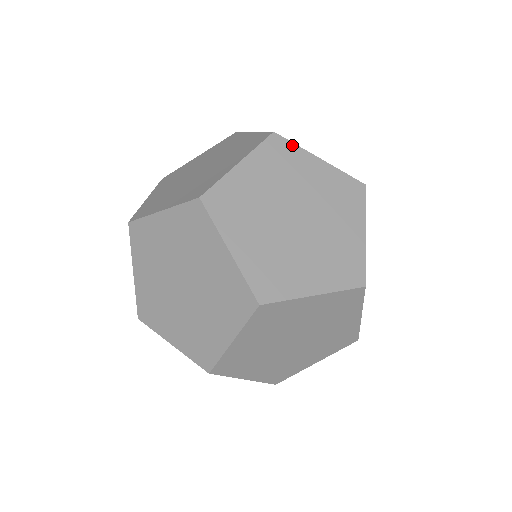
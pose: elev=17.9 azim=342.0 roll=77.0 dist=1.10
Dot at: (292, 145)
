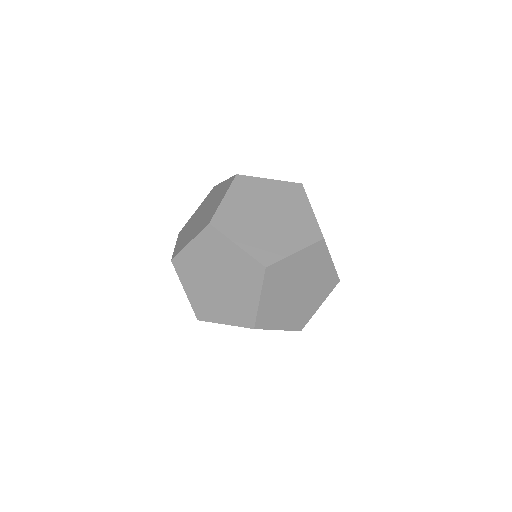
Dot at: (278, 263)
